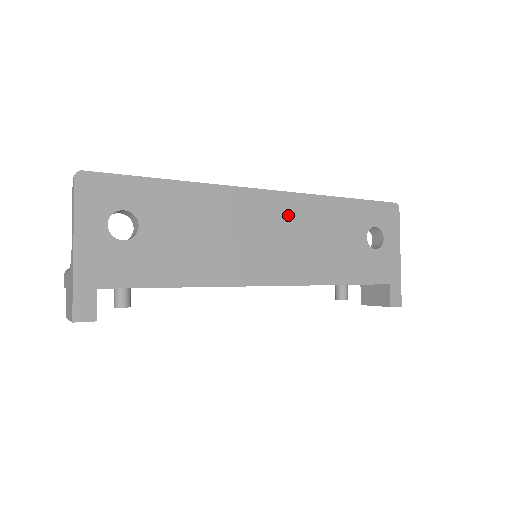
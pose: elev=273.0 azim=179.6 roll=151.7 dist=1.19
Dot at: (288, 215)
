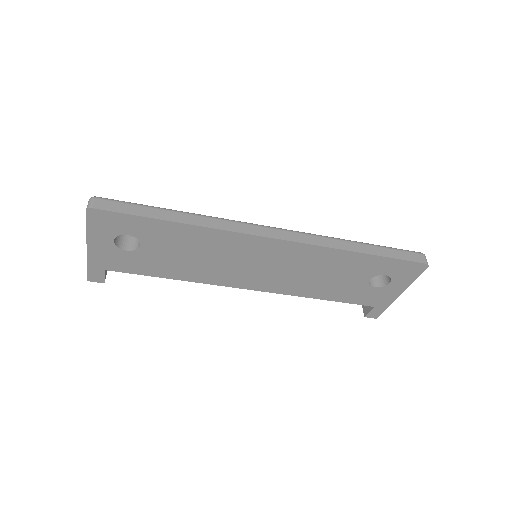
Dot at: (288, 256)
